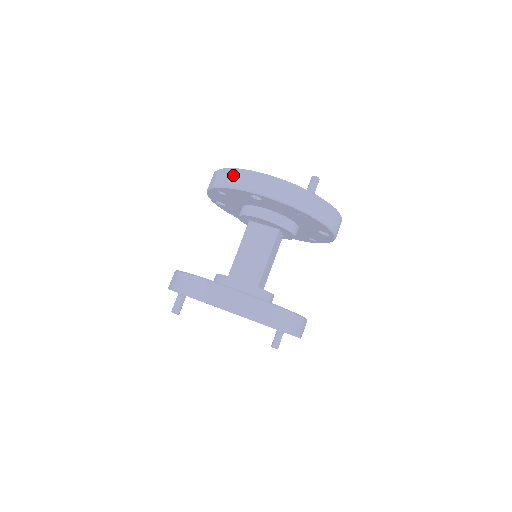
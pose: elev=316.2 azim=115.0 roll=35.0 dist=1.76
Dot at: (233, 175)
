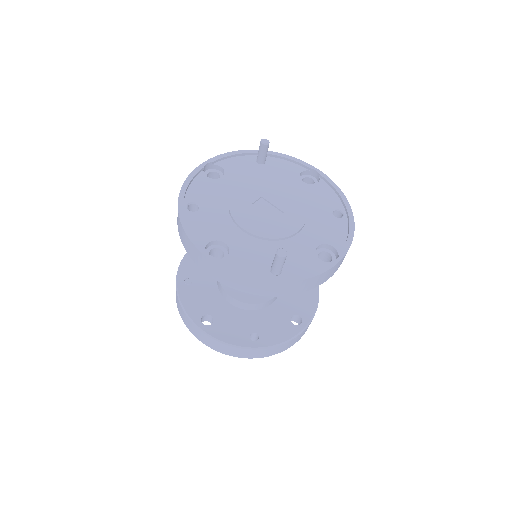
Dot at: (184, 238)
